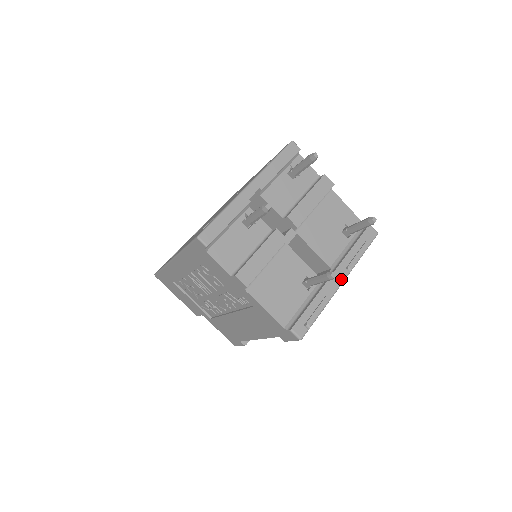
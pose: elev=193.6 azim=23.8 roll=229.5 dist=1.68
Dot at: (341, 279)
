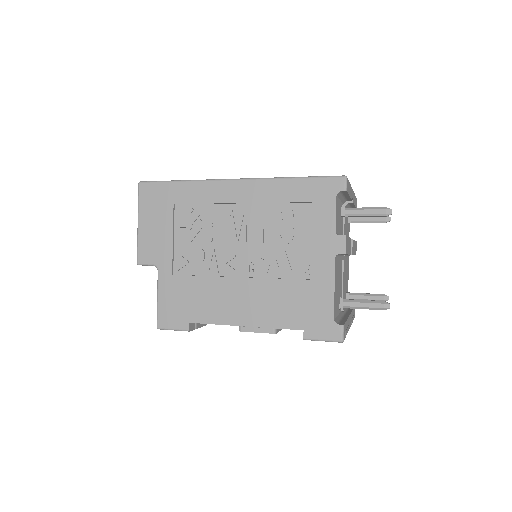
Dot at: (350, 324)
